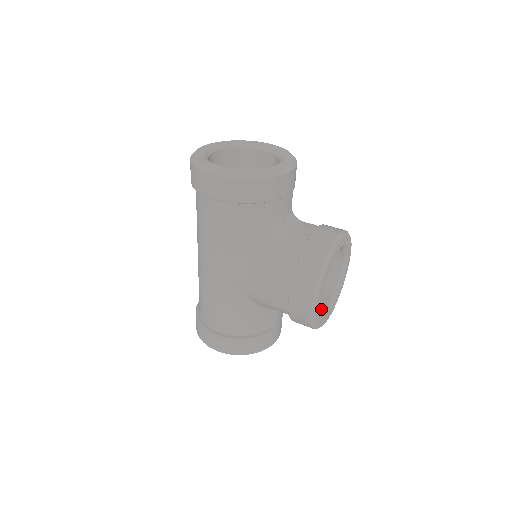
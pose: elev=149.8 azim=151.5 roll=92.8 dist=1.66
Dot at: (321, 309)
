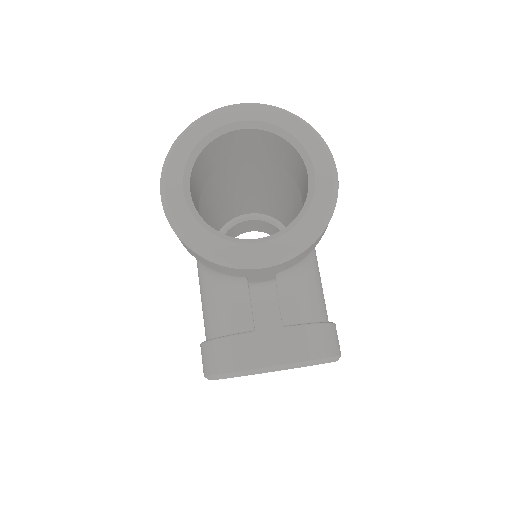
Dot at: occluded
